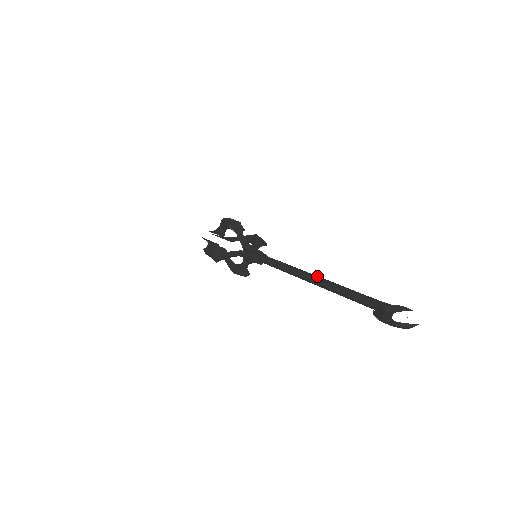
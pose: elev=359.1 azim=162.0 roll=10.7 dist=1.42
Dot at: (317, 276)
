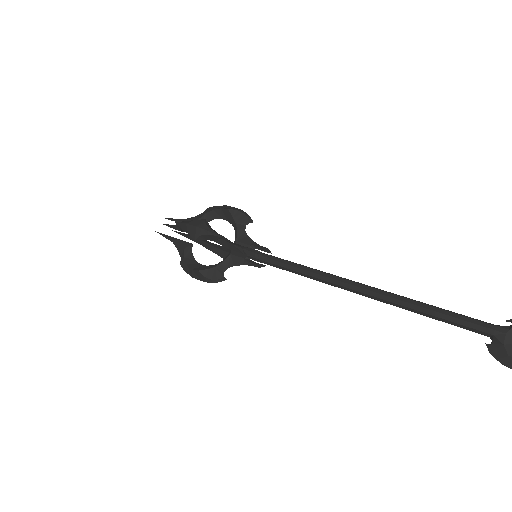
Dot at: (370, 289)
